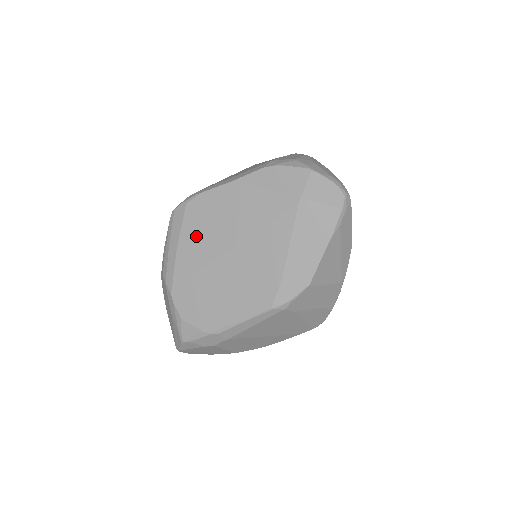
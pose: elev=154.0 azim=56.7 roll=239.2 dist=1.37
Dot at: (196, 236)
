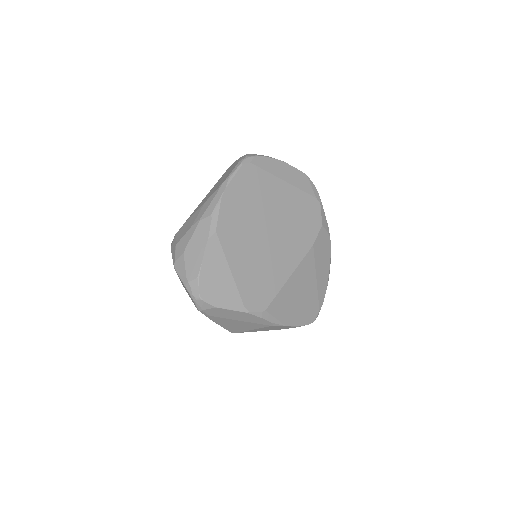
Dot at: occluded
